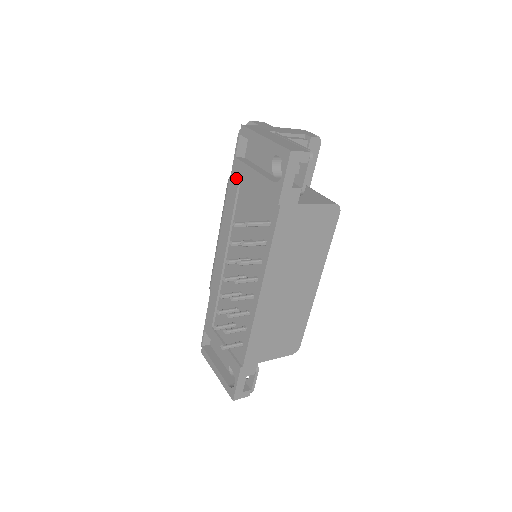
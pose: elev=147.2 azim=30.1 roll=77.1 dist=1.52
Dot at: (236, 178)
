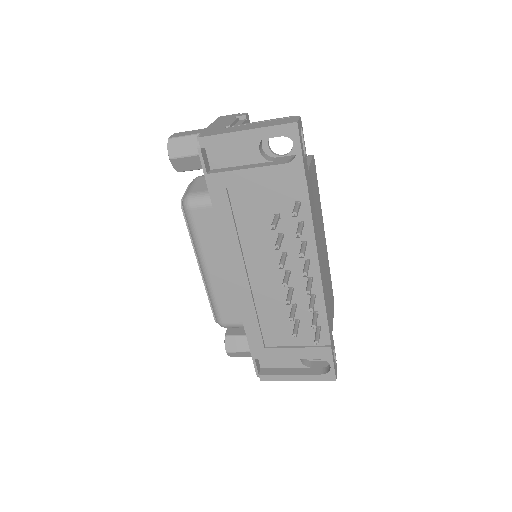
Dot at: (221, 193)
